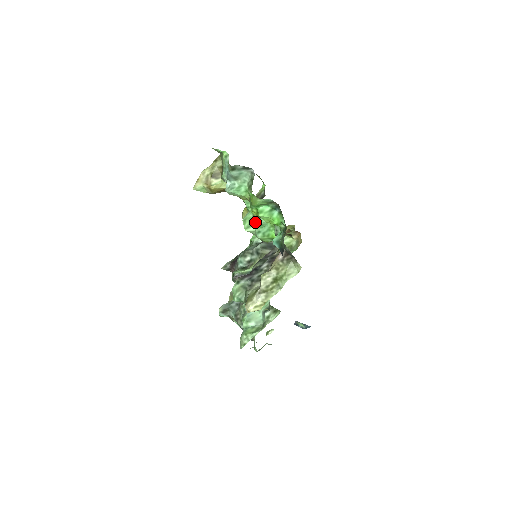
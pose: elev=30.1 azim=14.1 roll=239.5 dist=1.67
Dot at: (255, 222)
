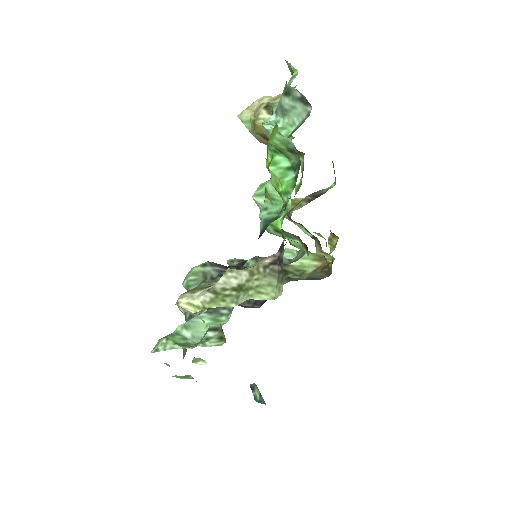
Dot at: (267, 188)
